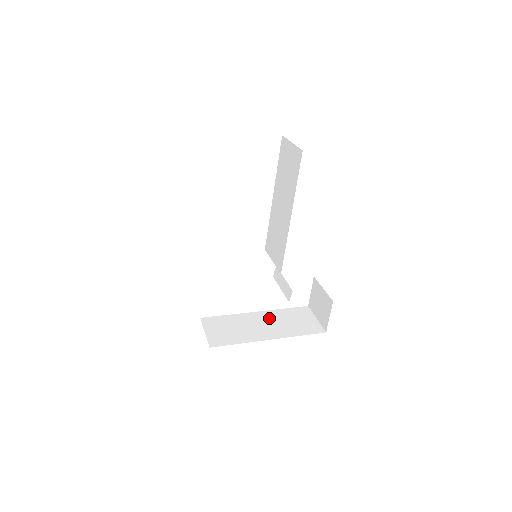
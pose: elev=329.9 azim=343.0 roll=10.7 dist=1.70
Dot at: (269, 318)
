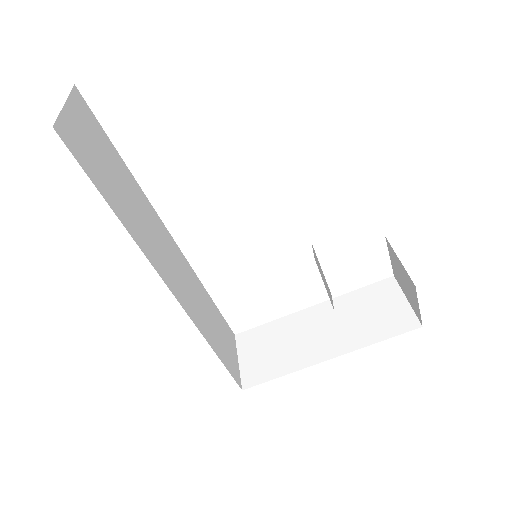
Dot at: (330, 315)
